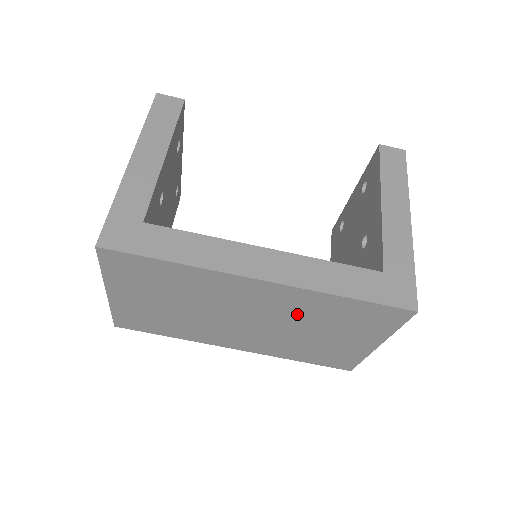
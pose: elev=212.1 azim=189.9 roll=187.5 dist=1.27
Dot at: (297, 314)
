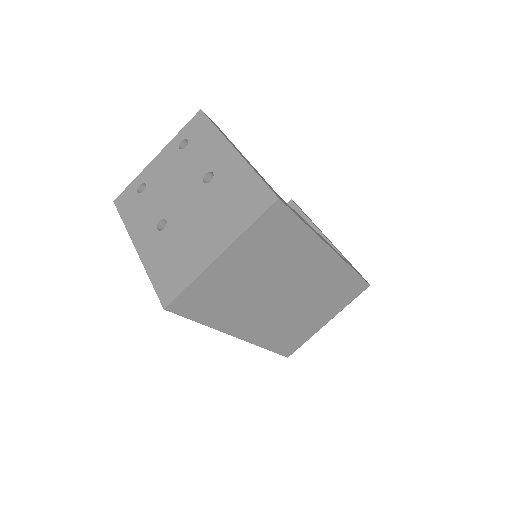
Dot at: (319, 288)
